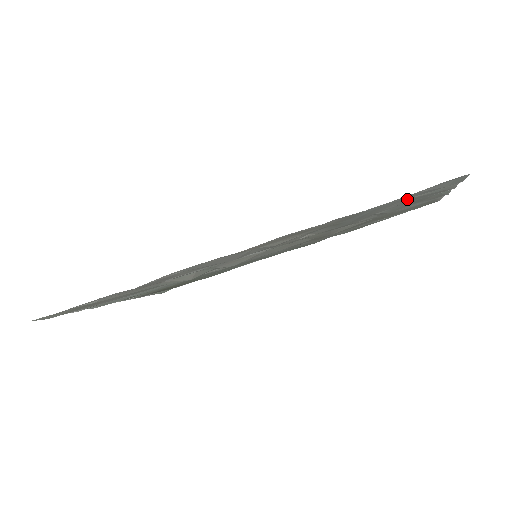
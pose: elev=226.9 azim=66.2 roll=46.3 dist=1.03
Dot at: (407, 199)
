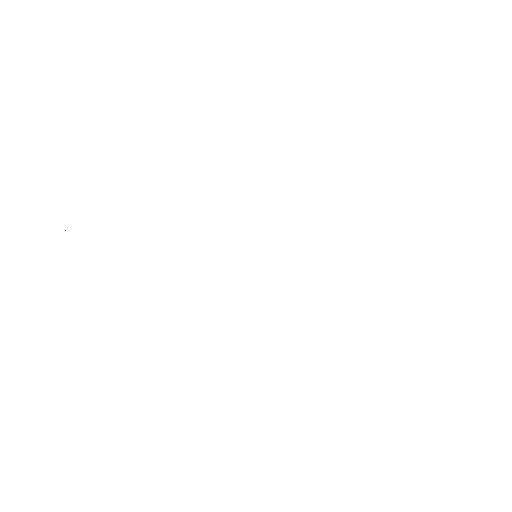
Dot at: occluded
